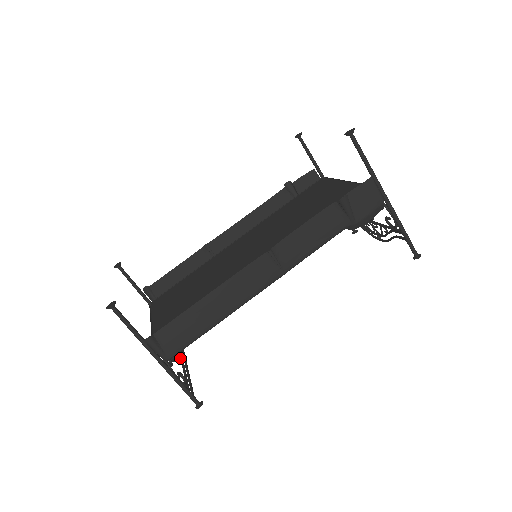
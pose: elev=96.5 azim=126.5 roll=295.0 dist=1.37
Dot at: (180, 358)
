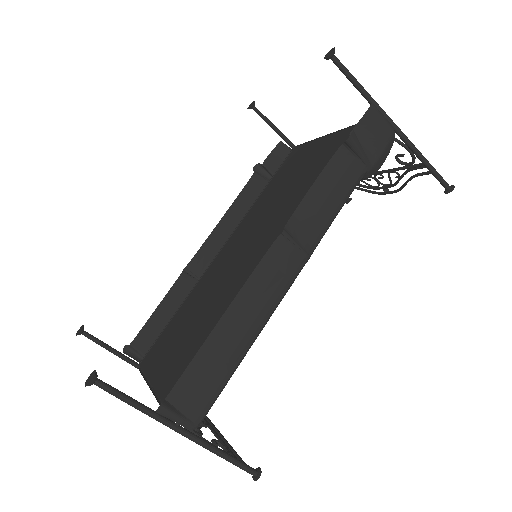
Dot at: occluded
